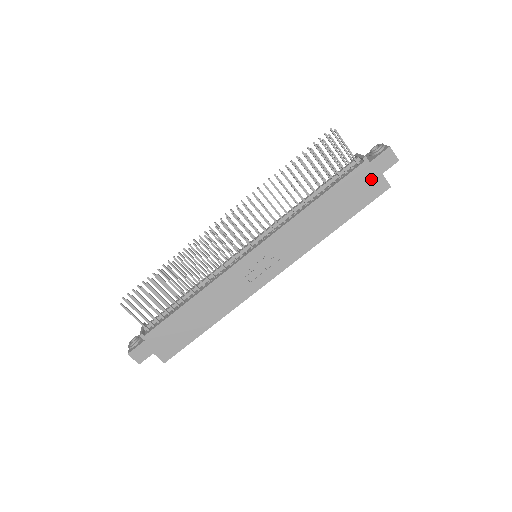
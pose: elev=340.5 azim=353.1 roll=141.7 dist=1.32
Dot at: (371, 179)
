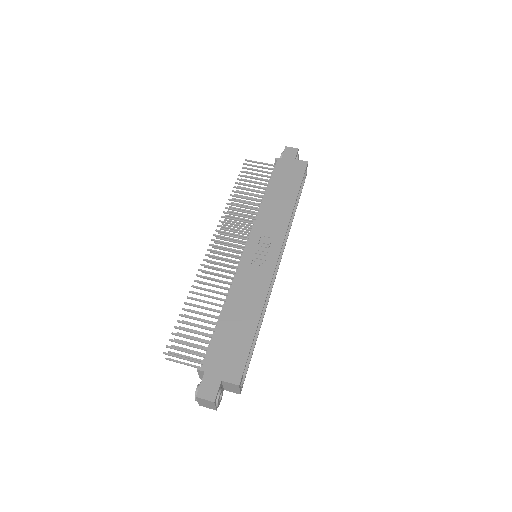
Dot at: (291, 165)
